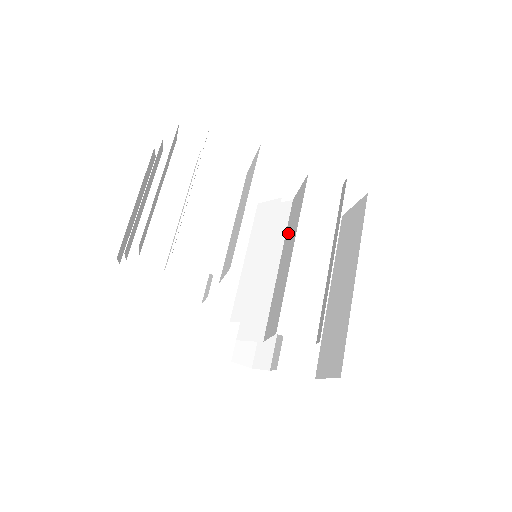
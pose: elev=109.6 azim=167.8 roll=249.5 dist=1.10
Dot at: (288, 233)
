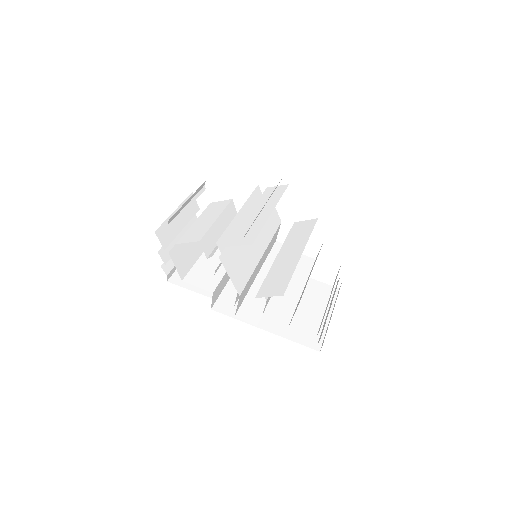
Dot at: (268, 229)
